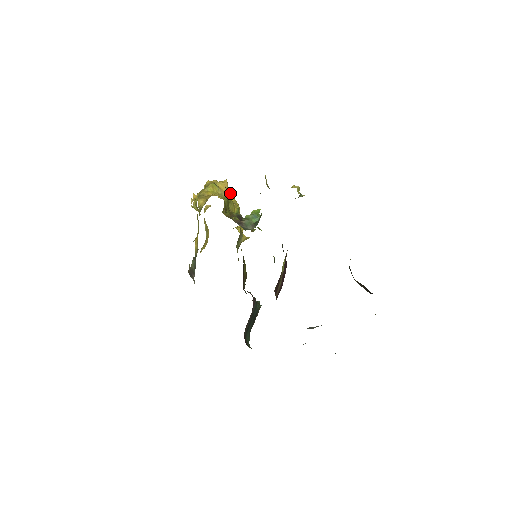
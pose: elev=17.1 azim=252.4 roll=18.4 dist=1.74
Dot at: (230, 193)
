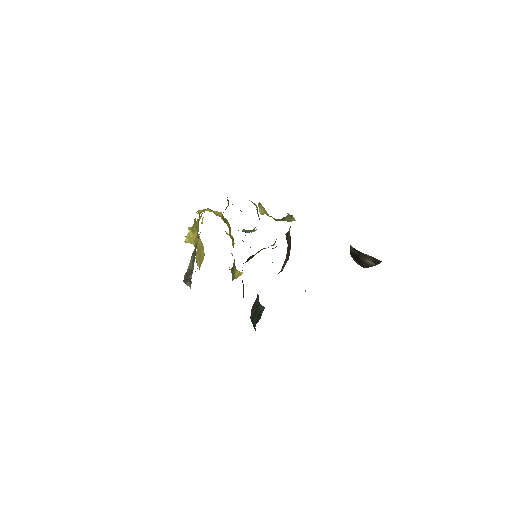
Dot at: occluded
